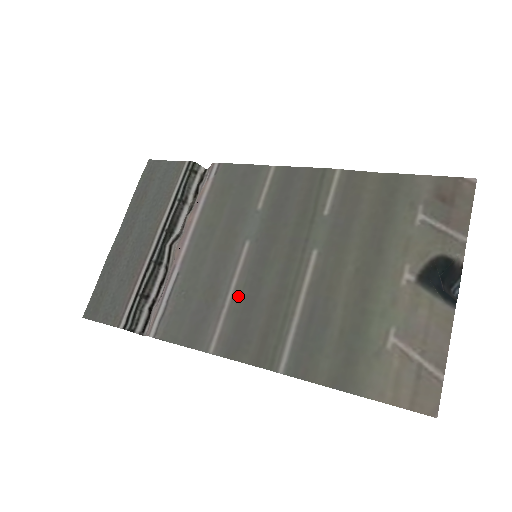
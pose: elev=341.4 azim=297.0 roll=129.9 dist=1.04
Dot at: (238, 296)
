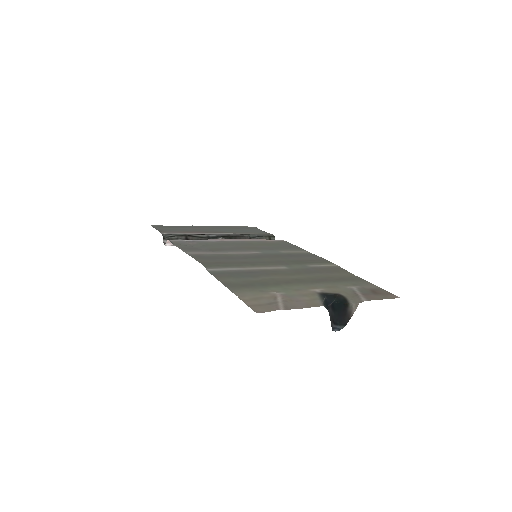
Dot at: (228, 255)
